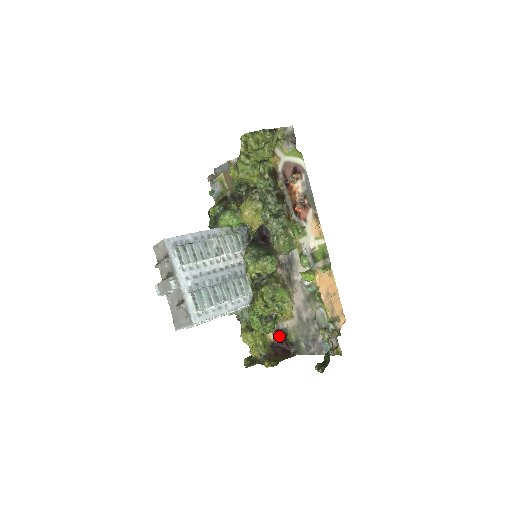
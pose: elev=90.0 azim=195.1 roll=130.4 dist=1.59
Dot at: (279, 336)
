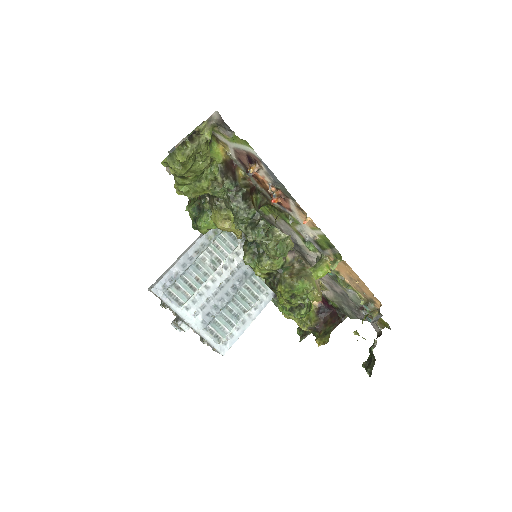
Dot at: (322, 300)
